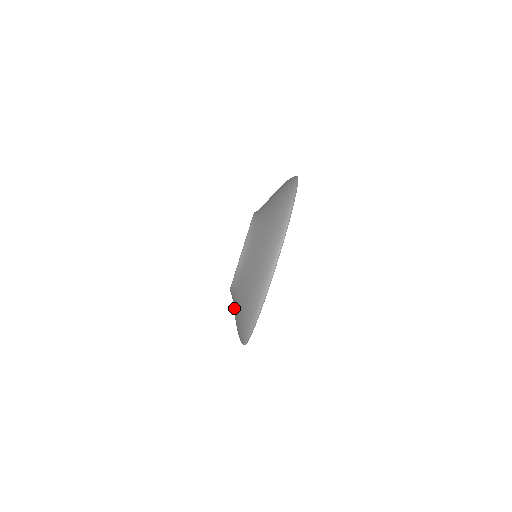
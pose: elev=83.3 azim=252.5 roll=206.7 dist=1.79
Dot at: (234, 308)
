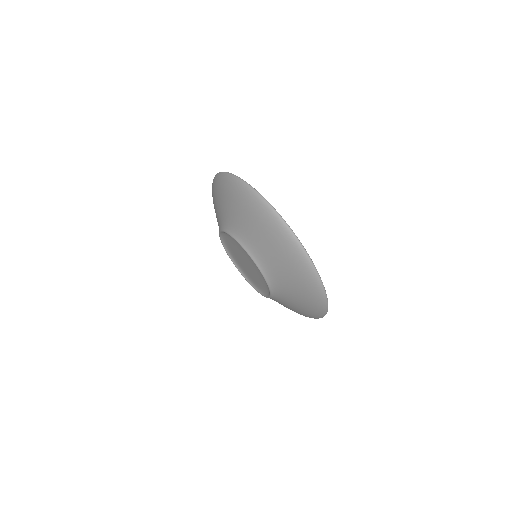
Dot at: occluded
